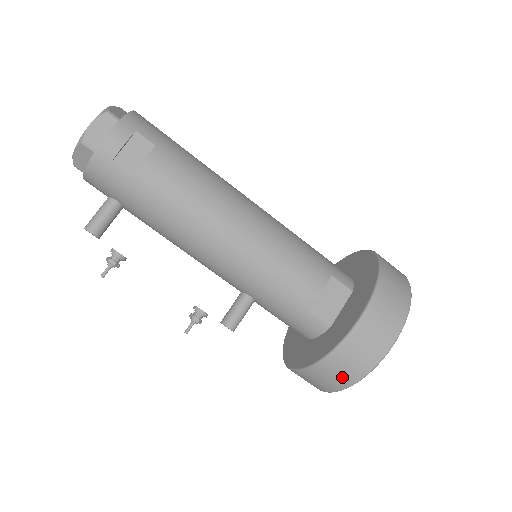
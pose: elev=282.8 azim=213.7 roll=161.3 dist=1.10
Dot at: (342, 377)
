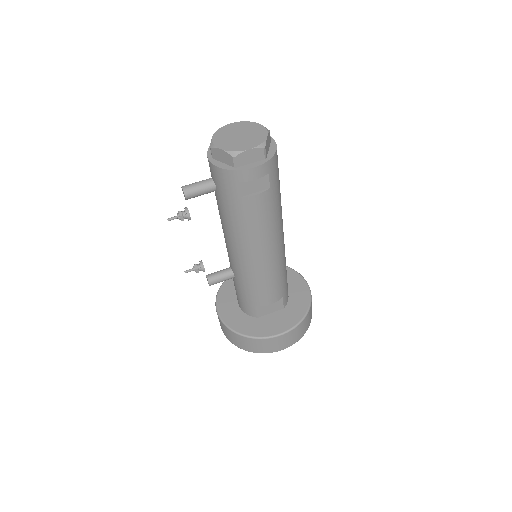
Dot at: (243, 345)
